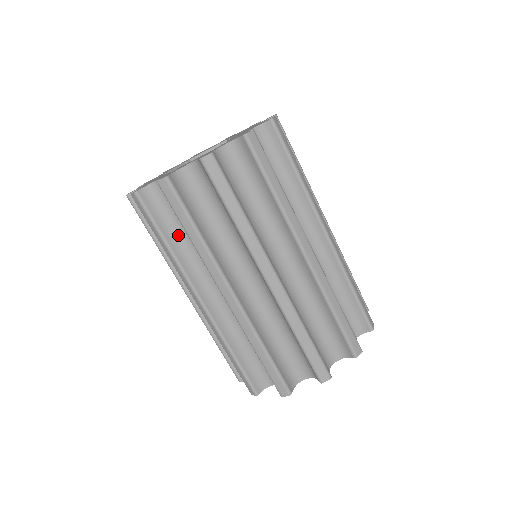
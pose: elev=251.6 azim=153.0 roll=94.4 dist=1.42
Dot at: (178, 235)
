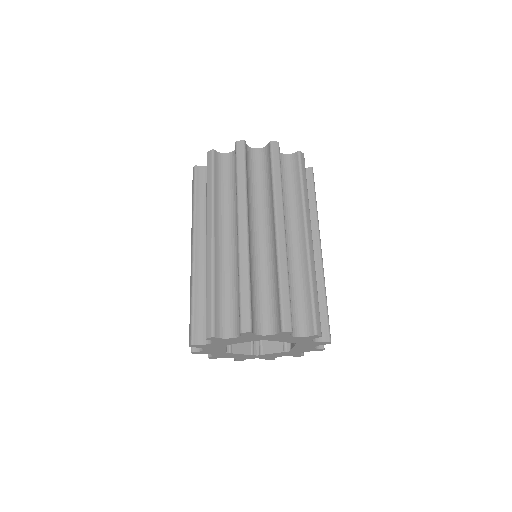
Dot at: (251, 182)
